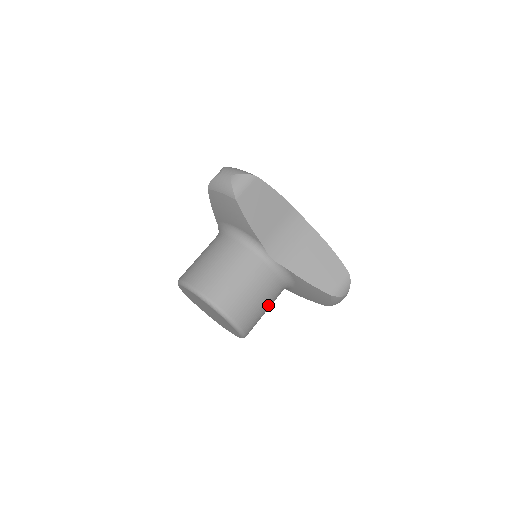
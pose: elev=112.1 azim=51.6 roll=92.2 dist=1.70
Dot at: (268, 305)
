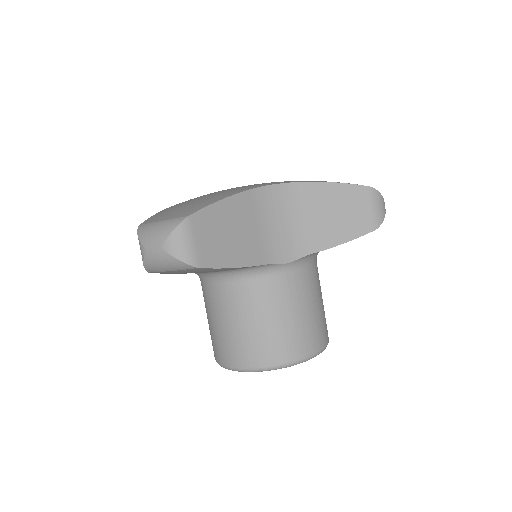
Dot at: (320, 294)
